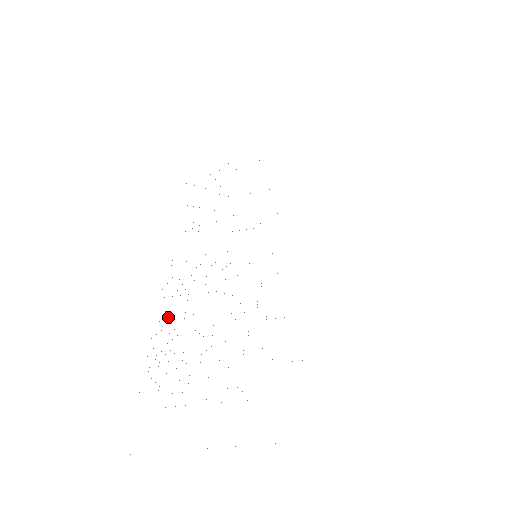
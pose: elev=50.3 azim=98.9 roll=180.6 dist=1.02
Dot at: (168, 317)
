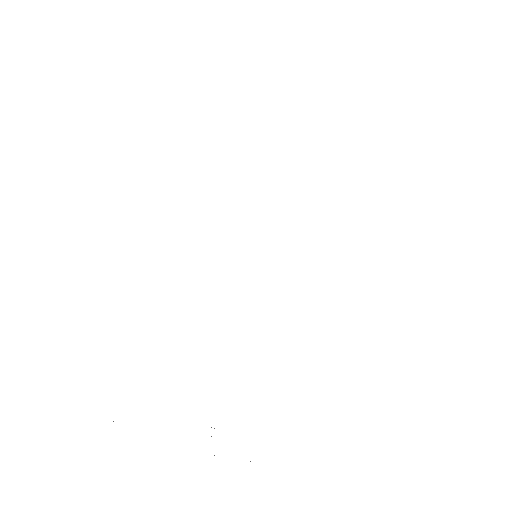
Dot at: occluded
